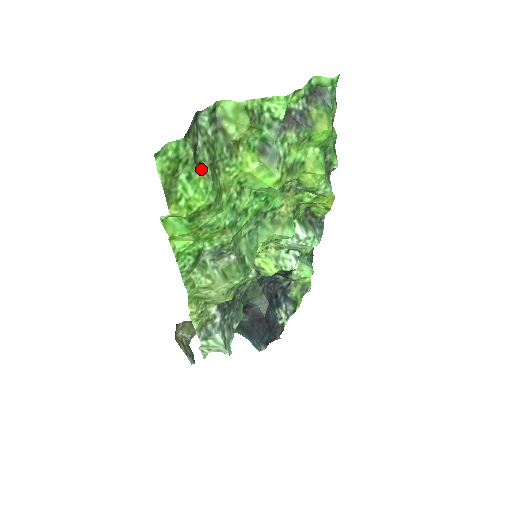
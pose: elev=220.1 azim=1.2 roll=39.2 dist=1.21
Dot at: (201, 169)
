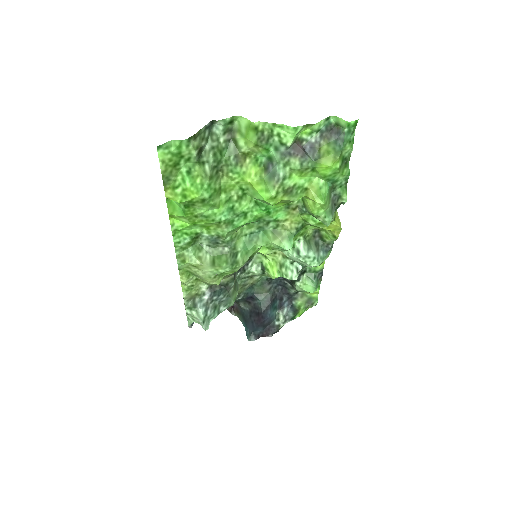
Dot at: (202, 168)
